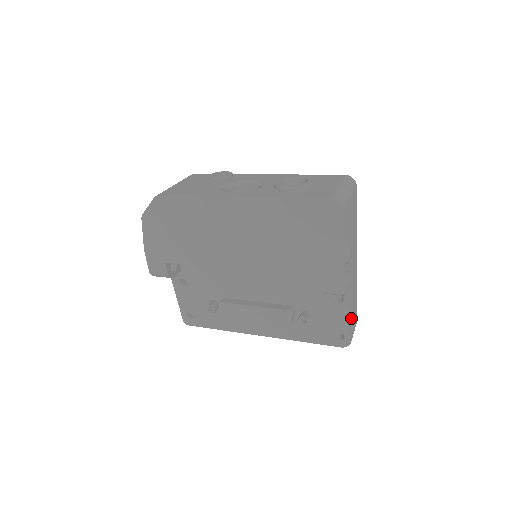
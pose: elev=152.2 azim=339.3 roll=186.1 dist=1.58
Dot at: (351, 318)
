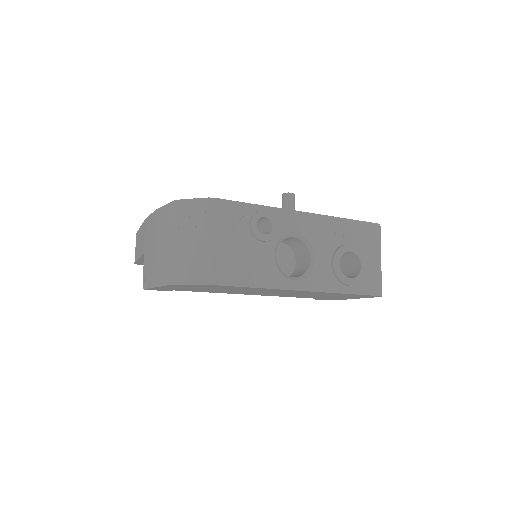
Dot at: occluded
